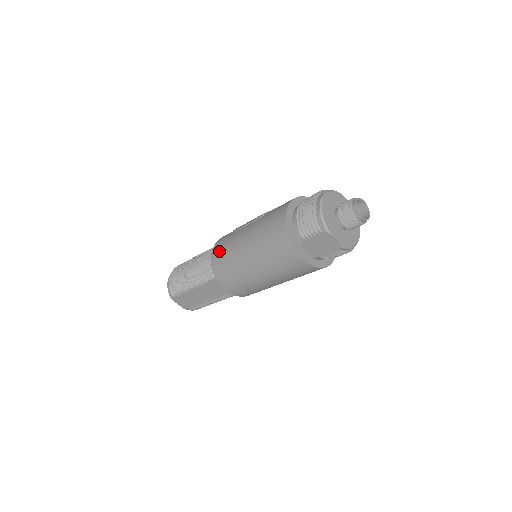
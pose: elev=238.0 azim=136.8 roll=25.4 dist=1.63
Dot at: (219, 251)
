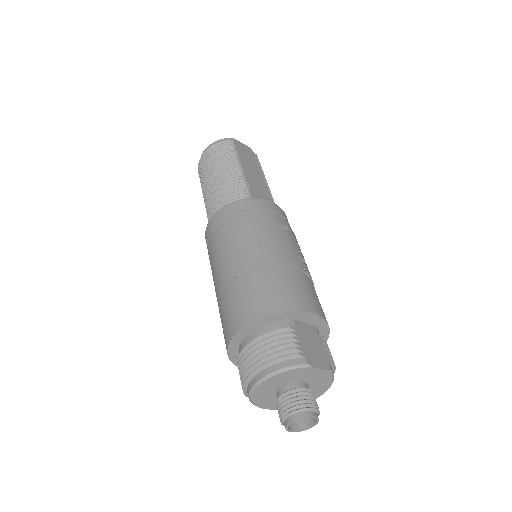
Dot at: (208, 240)
